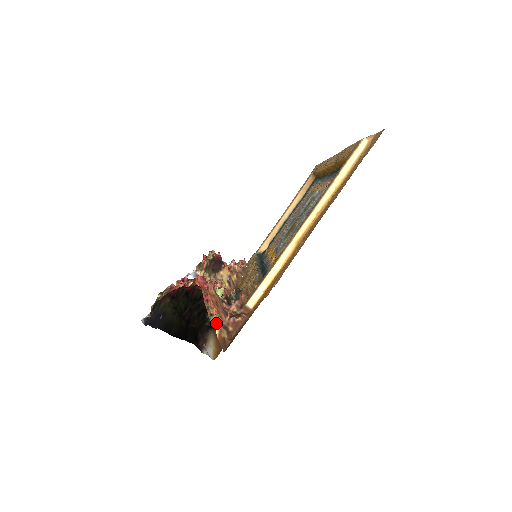
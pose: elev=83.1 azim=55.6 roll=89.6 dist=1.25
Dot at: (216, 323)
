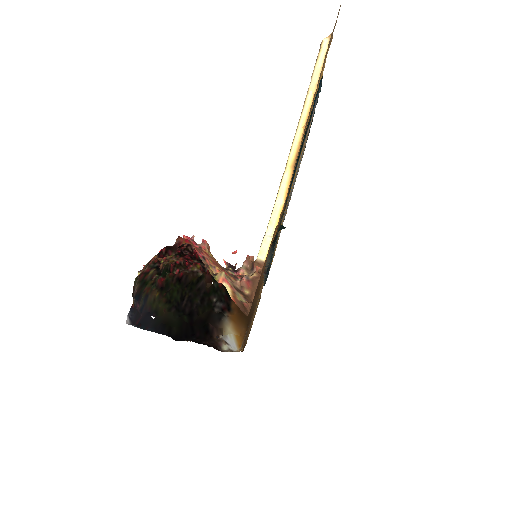
Dot at: (224, 281)
